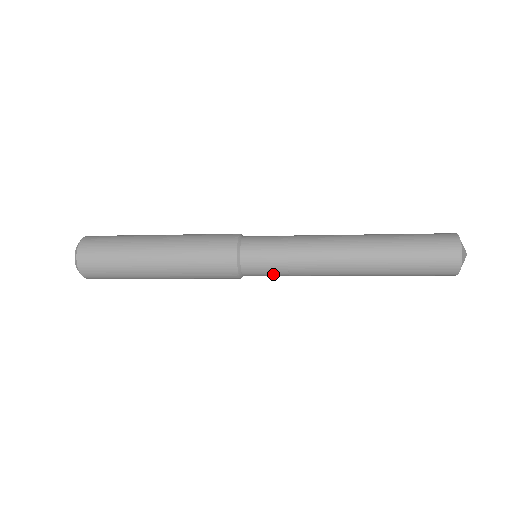
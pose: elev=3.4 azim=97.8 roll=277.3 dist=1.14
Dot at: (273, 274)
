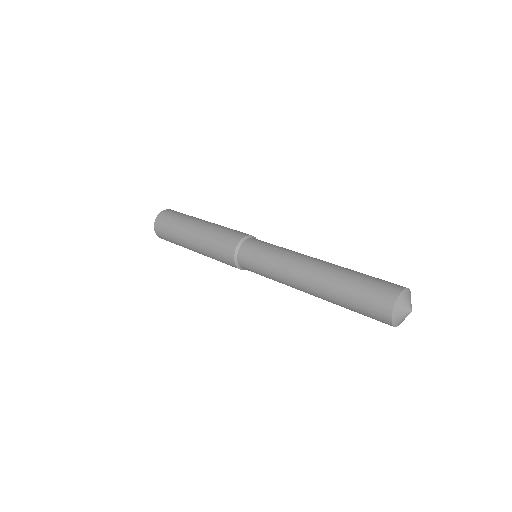
Dot at: occluded
